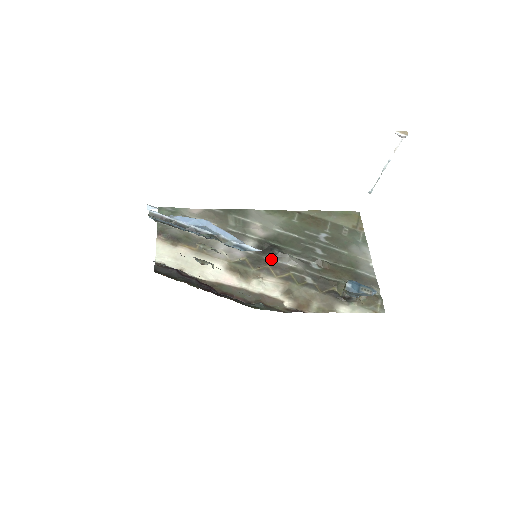
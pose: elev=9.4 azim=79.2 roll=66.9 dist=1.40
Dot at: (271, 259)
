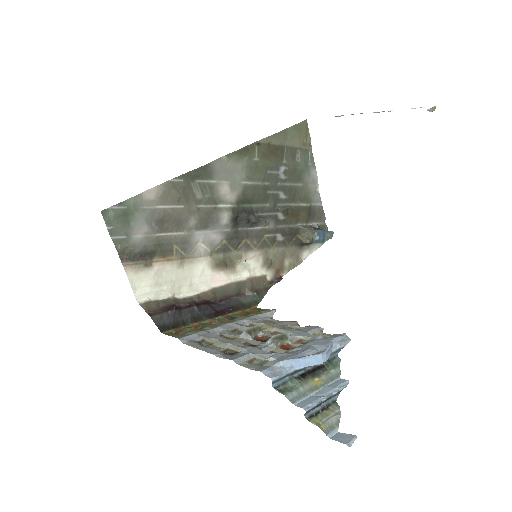
Dot at: (246, 228)
